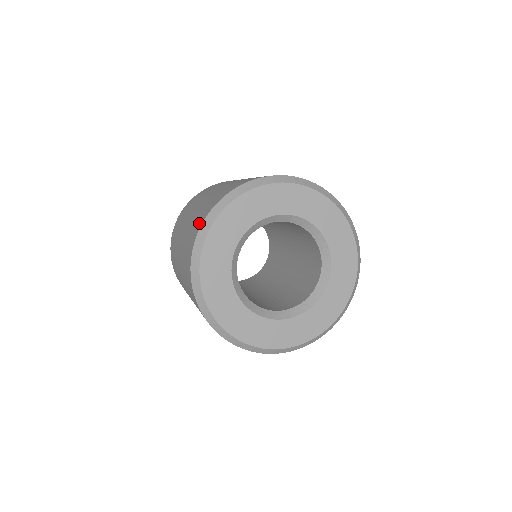
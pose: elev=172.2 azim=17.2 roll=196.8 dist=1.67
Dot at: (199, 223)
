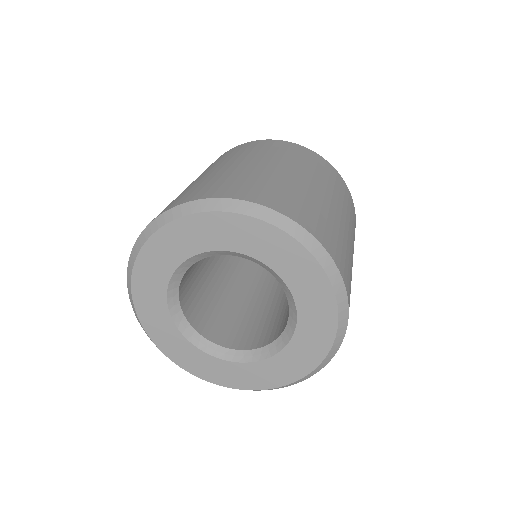
Dot at: occluded
